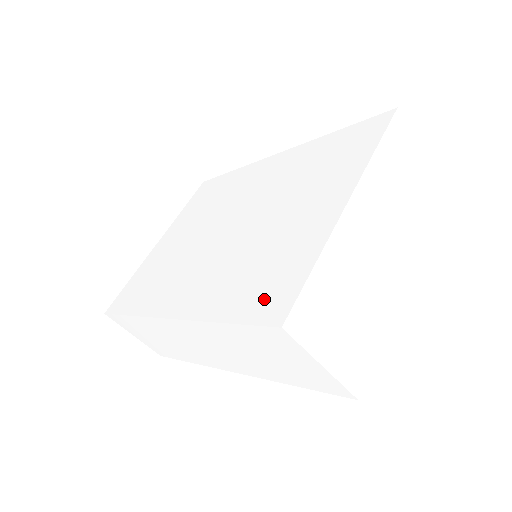
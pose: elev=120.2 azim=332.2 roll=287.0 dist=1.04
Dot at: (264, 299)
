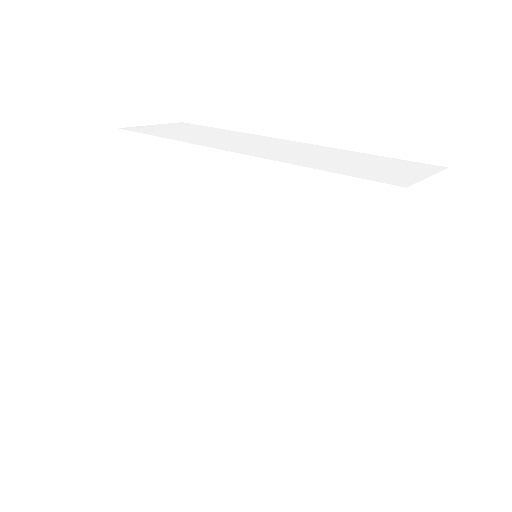
Dot at: (328, 405)
